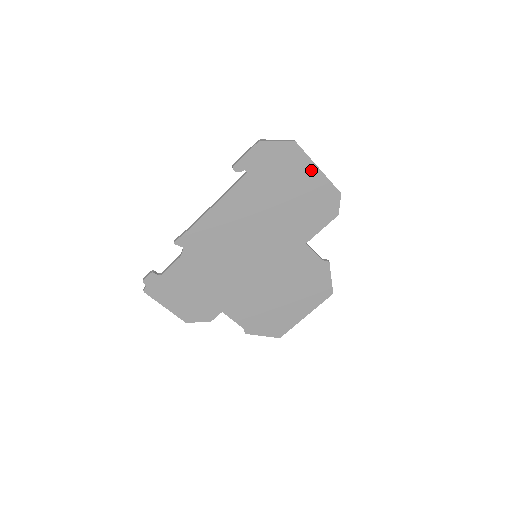
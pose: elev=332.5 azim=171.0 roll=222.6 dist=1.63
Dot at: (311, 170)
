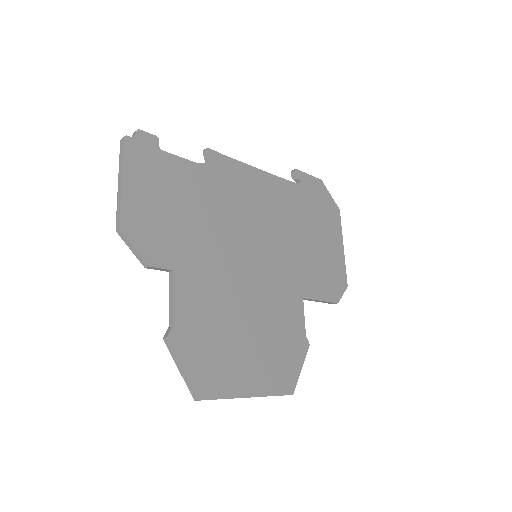
Dot at: (338, 242)
